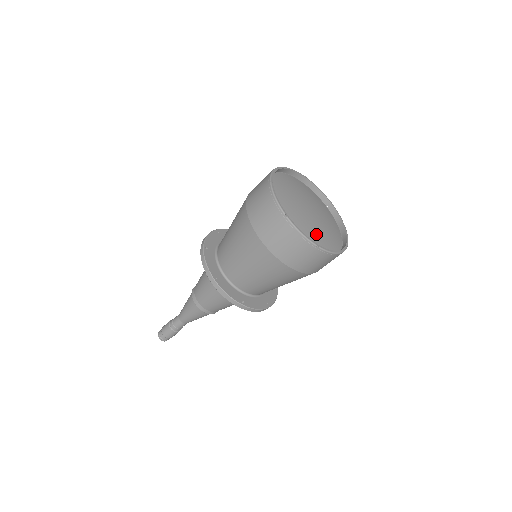
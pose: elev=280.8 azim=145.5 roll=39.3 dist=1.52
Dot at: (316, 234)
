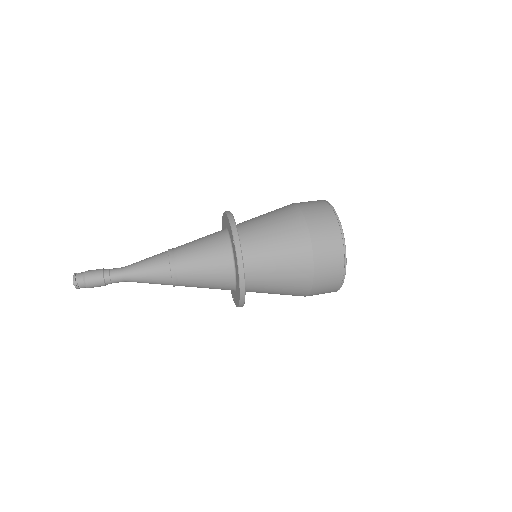
Dot at: occluded
